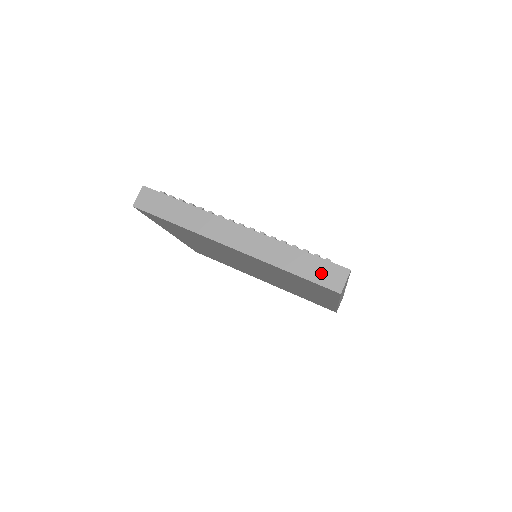
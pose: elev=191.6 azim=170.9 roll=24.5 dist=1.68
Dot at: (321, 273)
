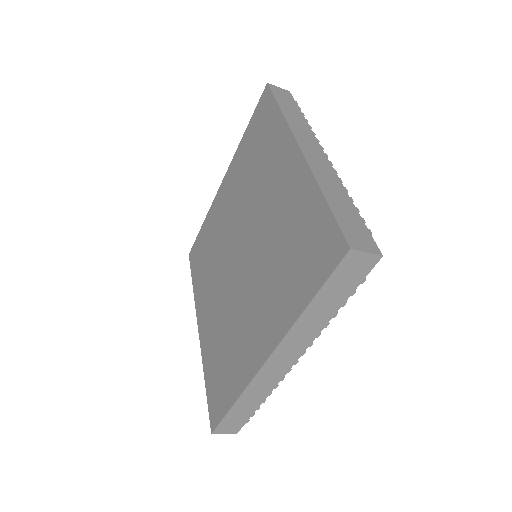
Dot at: (352, 225)
